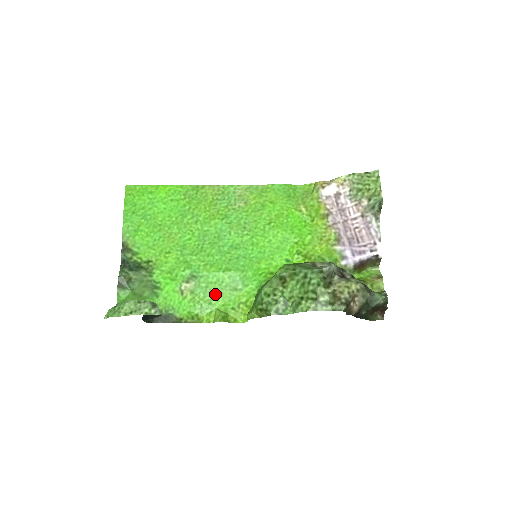
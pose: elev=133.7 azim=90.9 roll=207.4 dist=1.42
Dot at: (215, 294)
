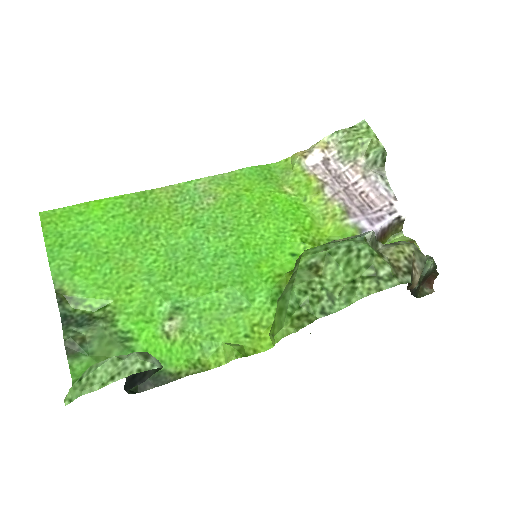
Dot at: (215, 324)
